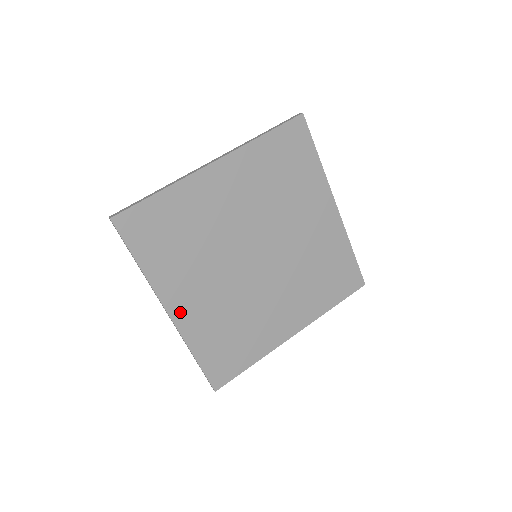
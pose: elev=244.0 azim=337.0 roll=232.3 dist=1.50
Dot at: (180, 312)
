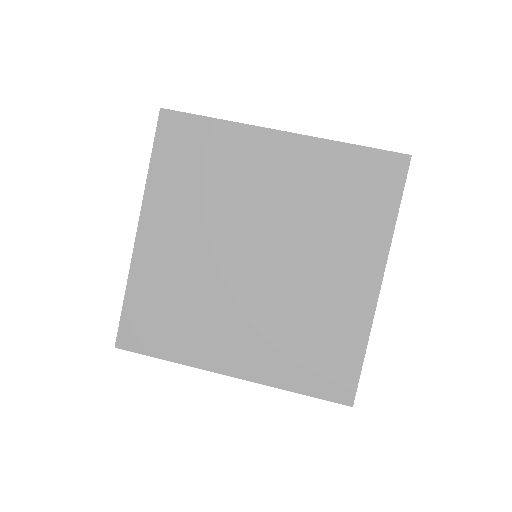
Dot at: (148, 239)
